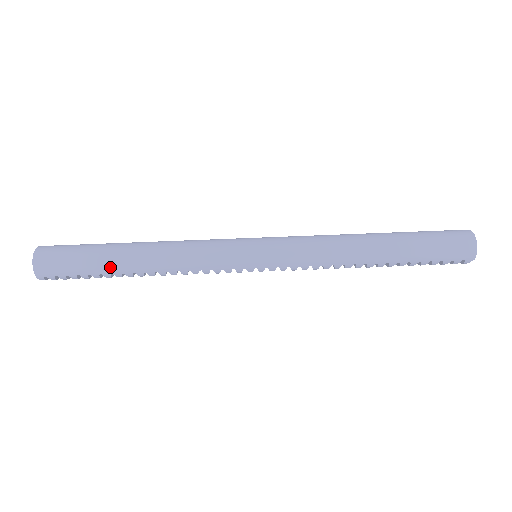
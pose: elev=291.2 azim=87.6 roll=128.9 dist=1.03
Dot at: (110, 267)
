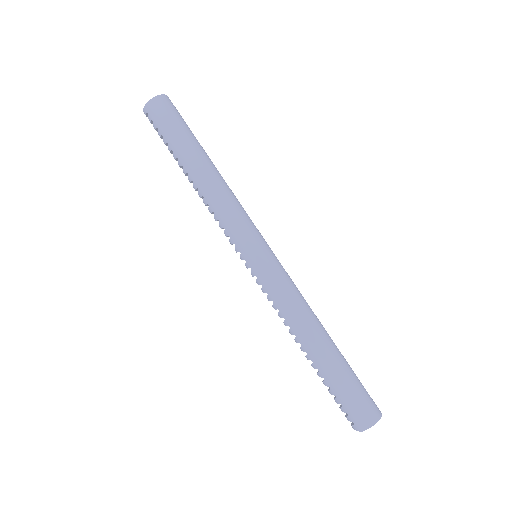
Dot at: (181, 154)
